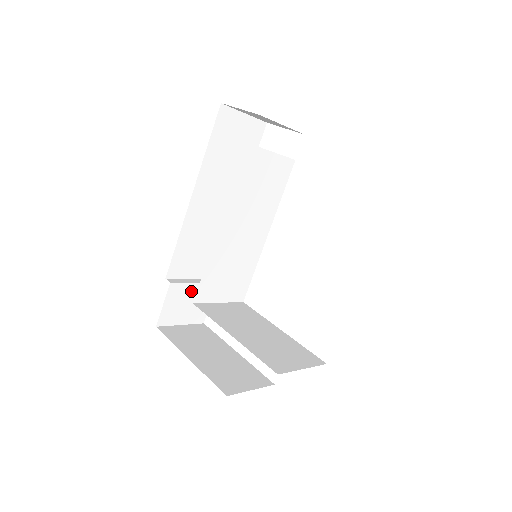
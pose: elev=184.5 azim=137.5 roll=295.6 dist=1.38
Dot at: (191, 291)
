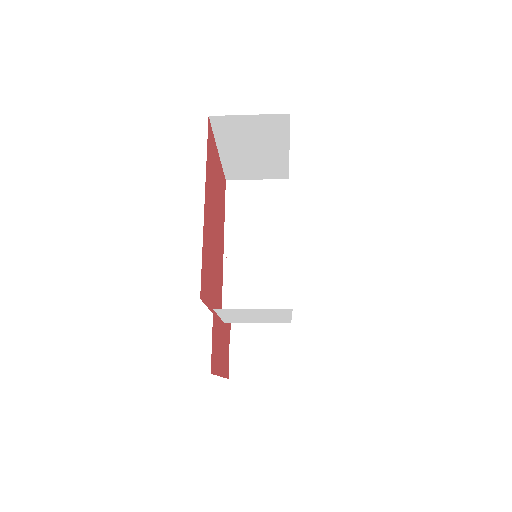
Dot at: (259, 339)
